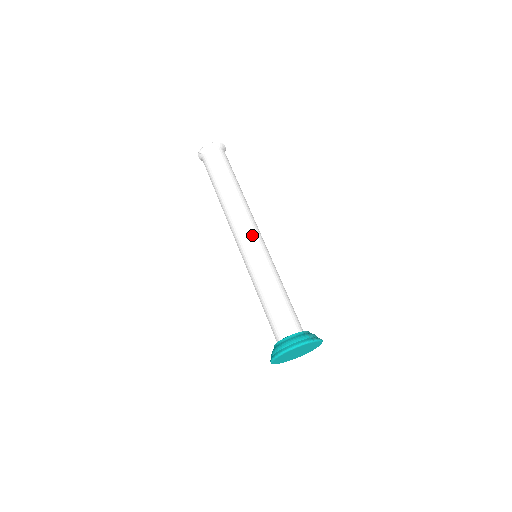
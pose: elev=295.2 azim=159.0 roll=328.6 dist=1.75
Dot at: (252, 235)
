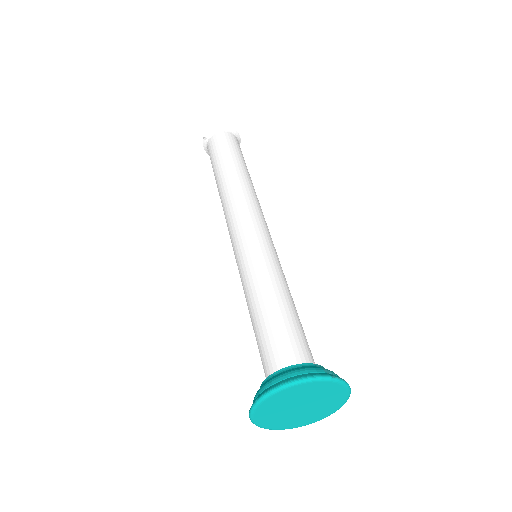
Dot at: (253, 223)
